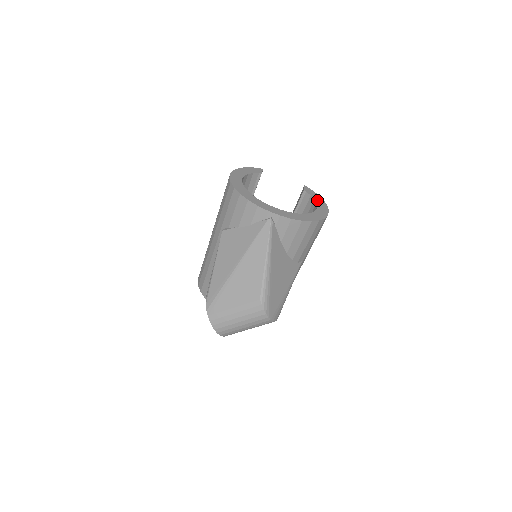
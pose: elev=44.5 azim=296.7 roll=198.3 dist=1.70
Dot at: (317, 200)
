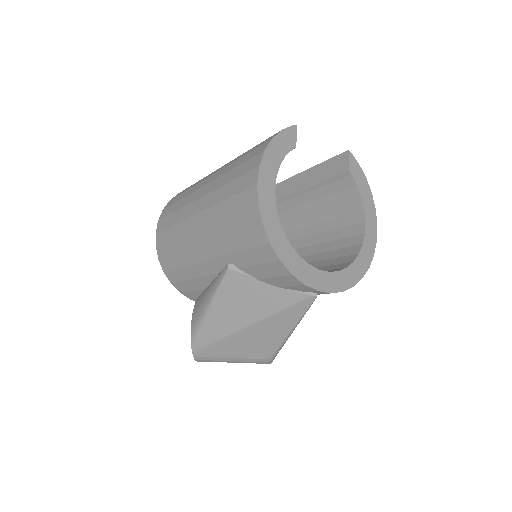
Dot at: (365, 197)
